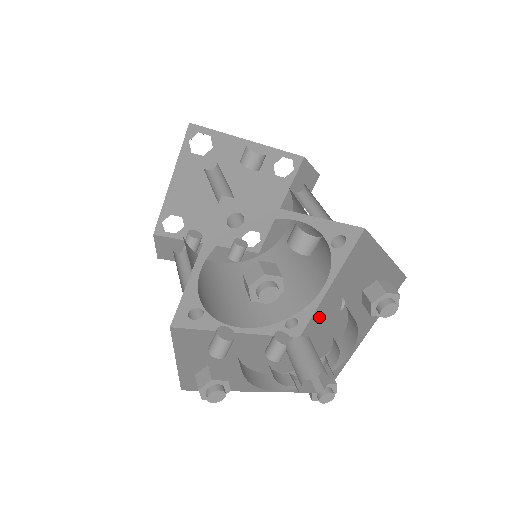
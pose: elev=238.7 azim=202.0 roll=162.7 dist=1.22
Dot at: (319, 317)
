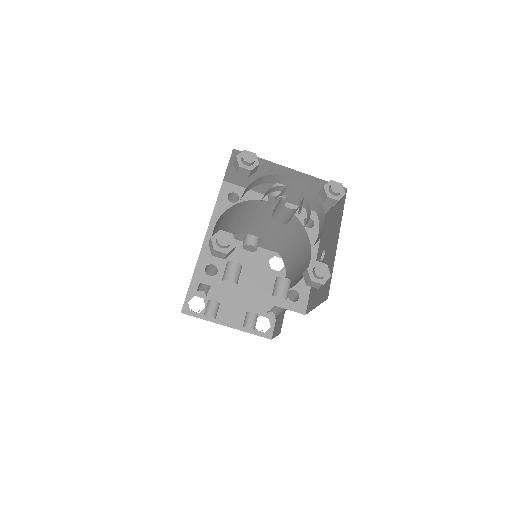
Dot at: occluded
